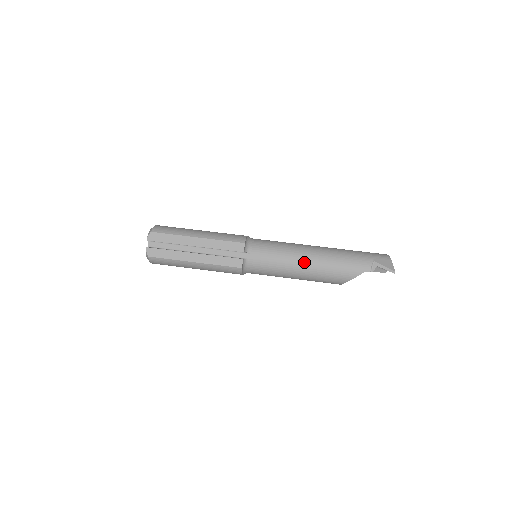
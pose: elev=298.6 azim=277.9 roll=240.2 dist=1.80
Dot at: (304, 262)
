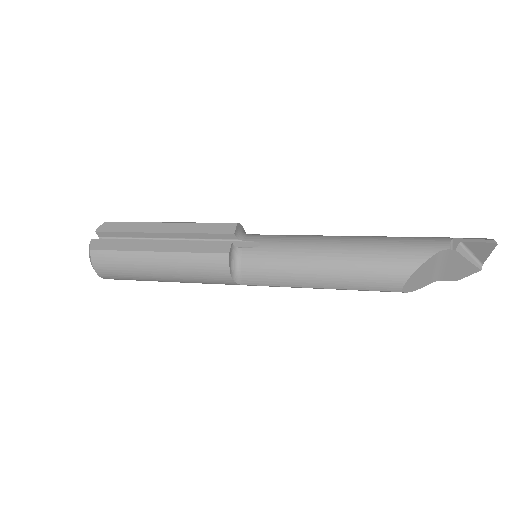
Dot at: (332, 245)
